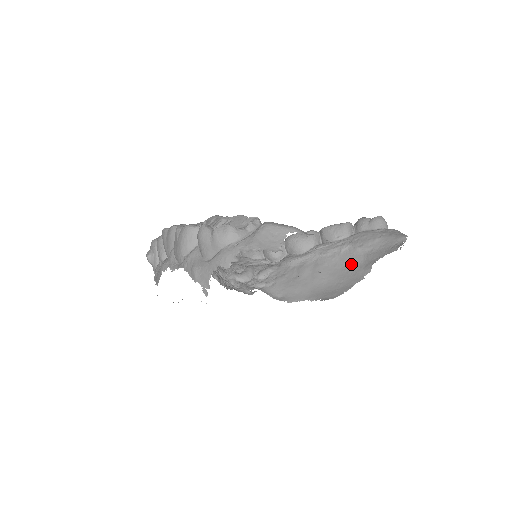
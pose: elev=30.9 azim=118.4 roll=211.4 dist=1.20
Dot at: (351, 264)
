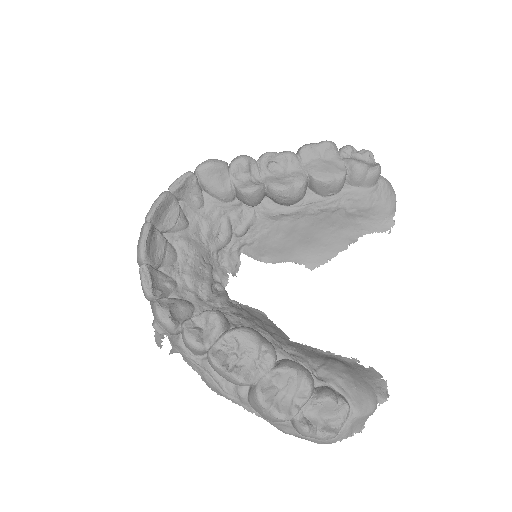
Dot at: (338, 228)
